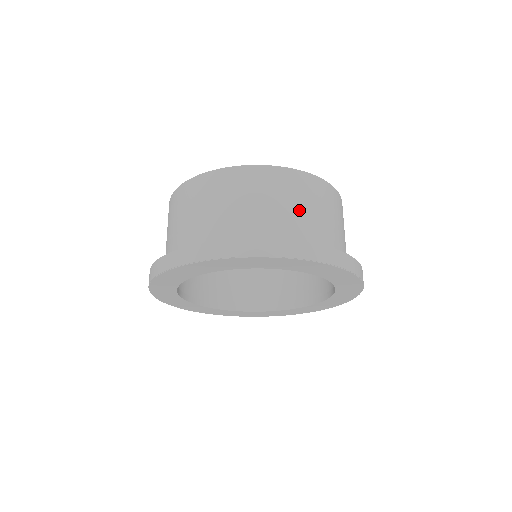
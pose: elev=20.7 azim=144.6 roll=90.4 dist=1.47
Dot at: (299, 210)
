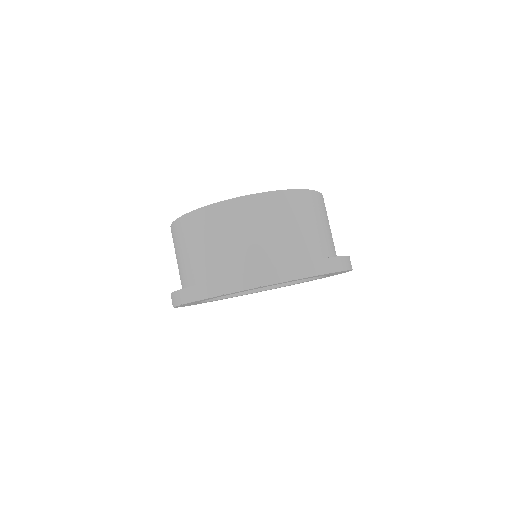
Dot at: (314, 227)
